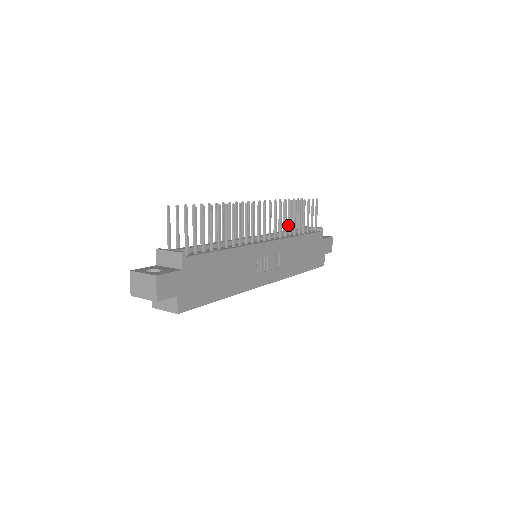
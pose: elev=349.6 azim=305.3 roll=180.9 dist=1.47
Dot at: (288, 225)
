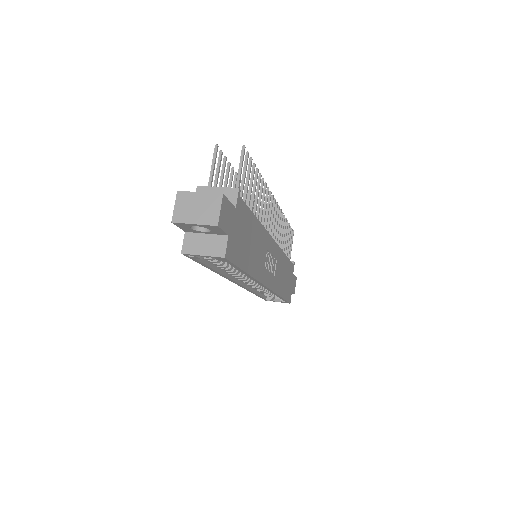
Dot at: occluded
